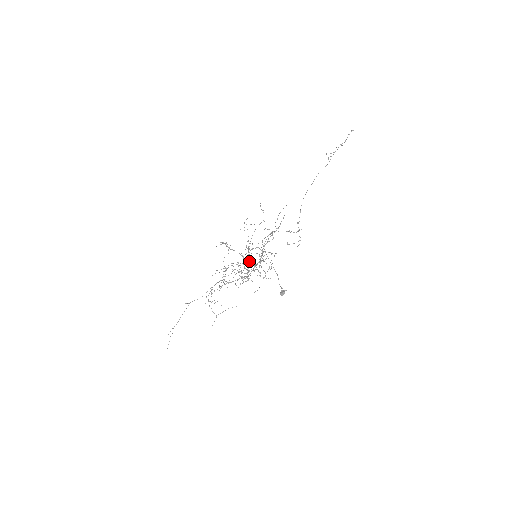
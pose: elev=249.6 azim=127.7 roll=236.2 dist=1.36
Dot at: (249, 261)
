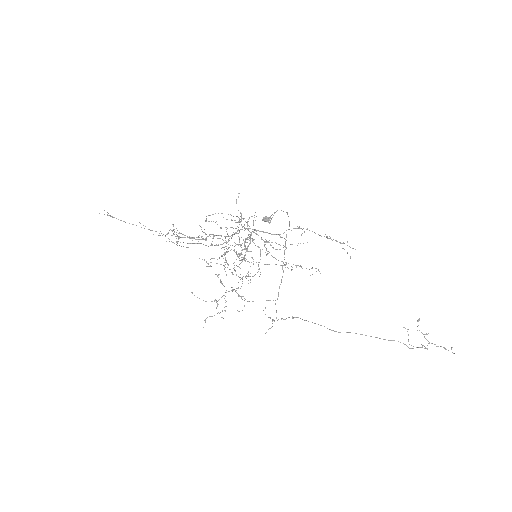
Dot at: occluded
